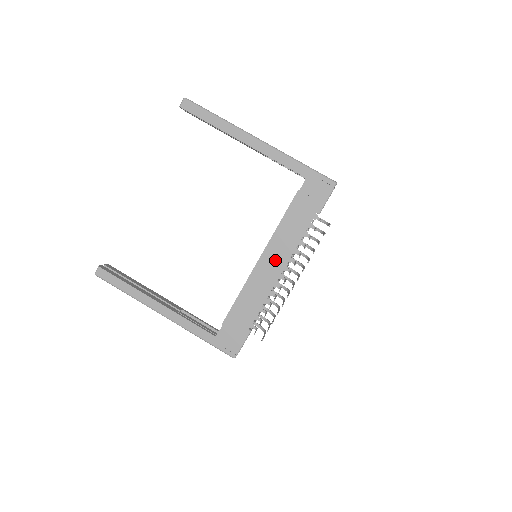
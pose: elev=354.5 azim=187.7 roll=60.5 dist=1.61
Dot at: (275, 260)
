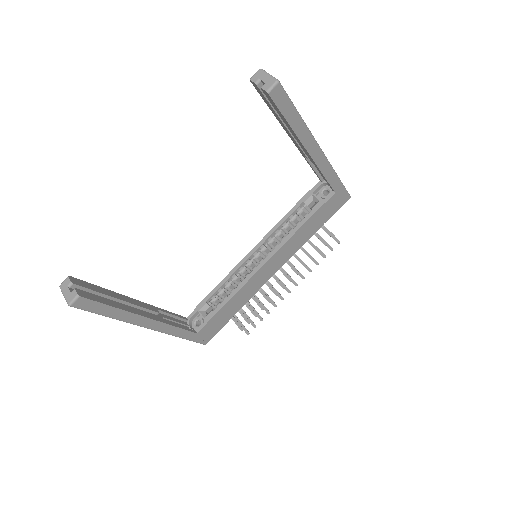
Dot at: (276, 263)
